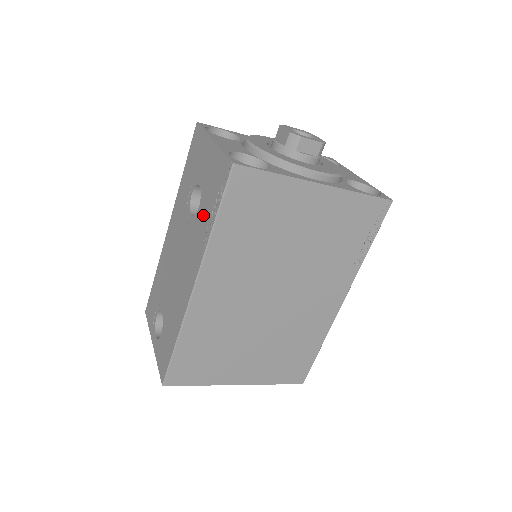
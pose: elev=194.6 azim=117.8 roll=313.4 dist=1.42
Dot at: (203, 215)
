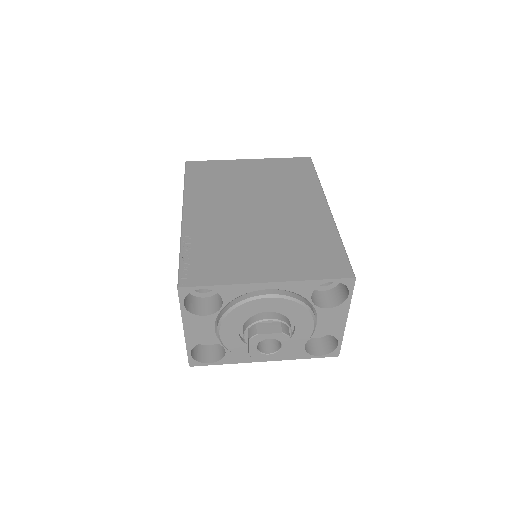
Dot at: occluded
